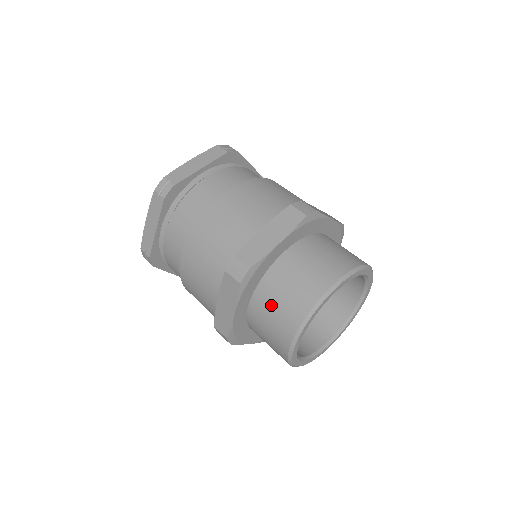
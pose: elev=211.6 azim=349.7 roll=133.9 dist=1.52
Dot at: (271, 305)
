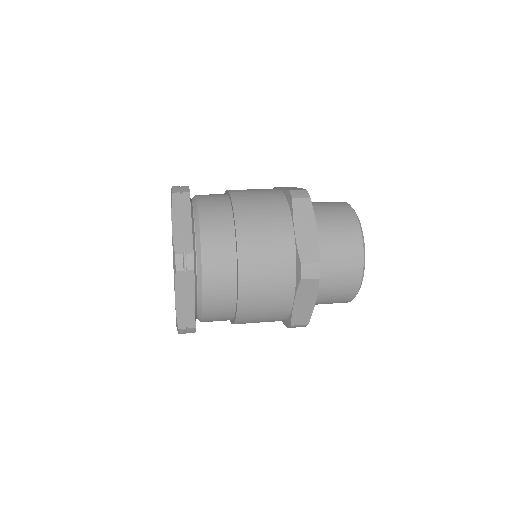
Dot at: (329, 219)
